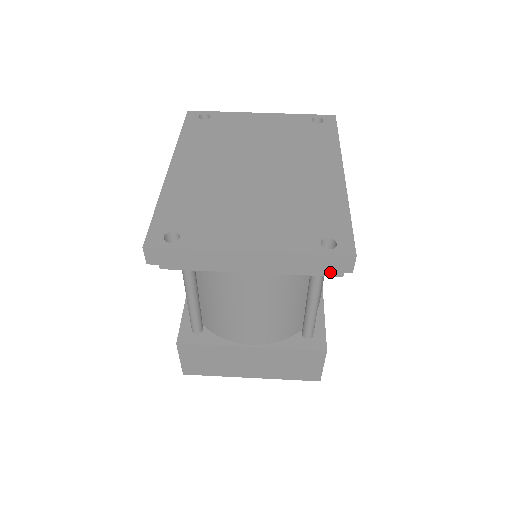
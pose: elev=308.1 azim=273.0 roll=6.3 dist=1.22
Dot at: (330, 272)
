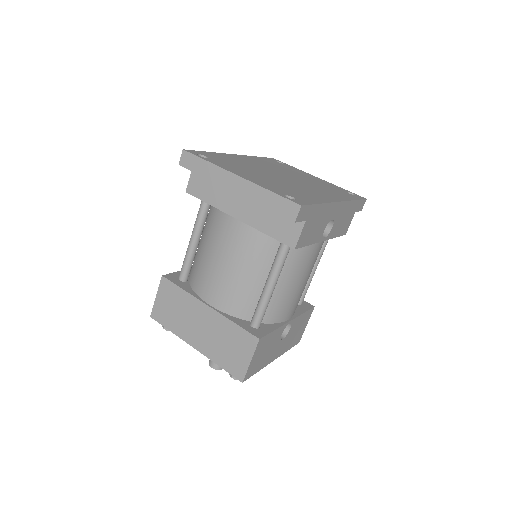
Dot at: (287, 240)
